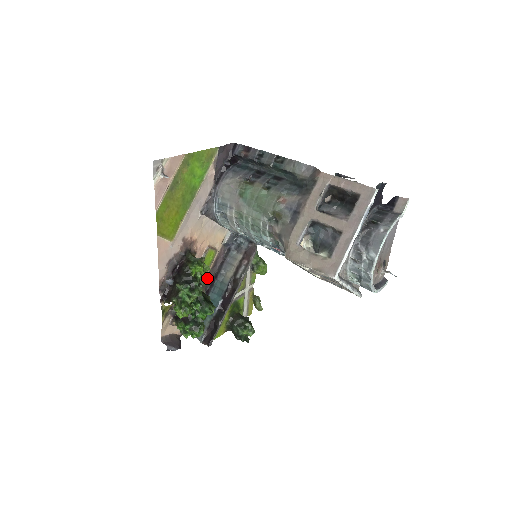
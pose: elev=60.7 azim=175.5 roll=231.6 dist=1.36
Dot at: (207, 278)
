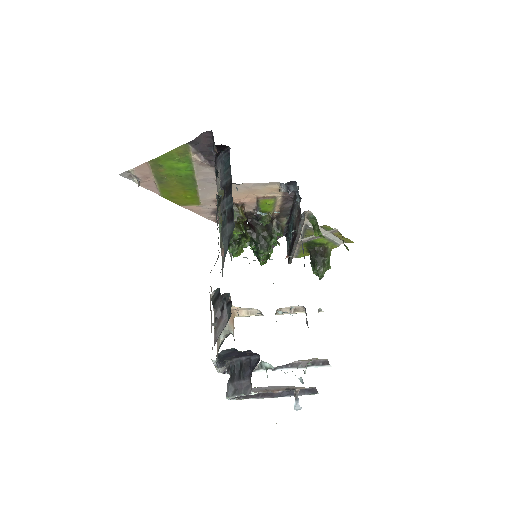
Dot at: (281, 210)
